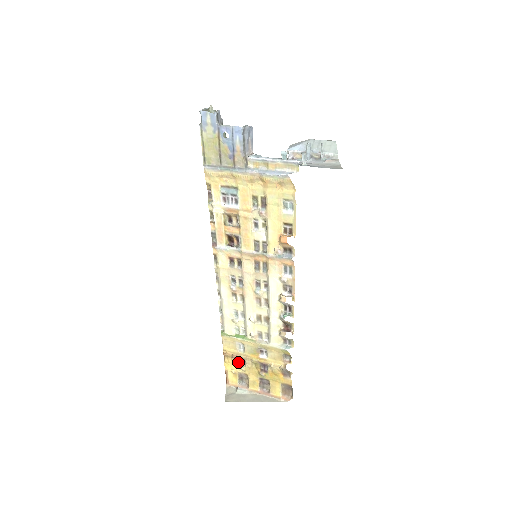
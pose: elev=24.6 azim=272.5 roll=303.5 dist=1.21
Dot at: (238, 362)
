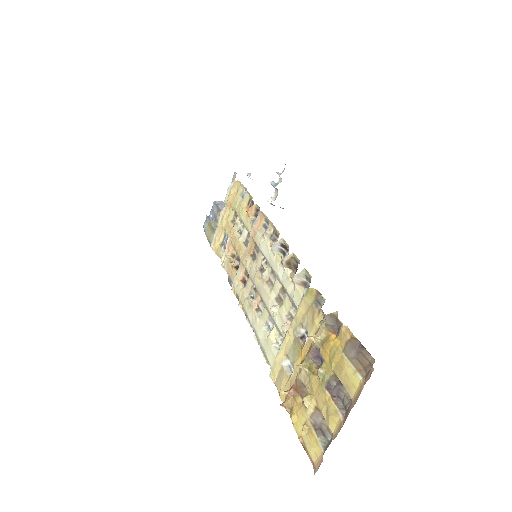
Dot at: (301, 400)
